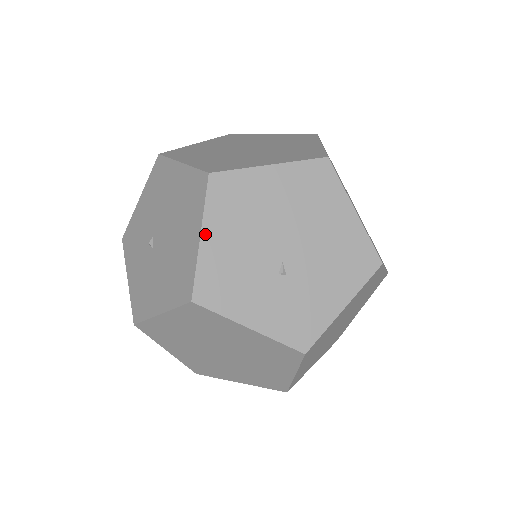
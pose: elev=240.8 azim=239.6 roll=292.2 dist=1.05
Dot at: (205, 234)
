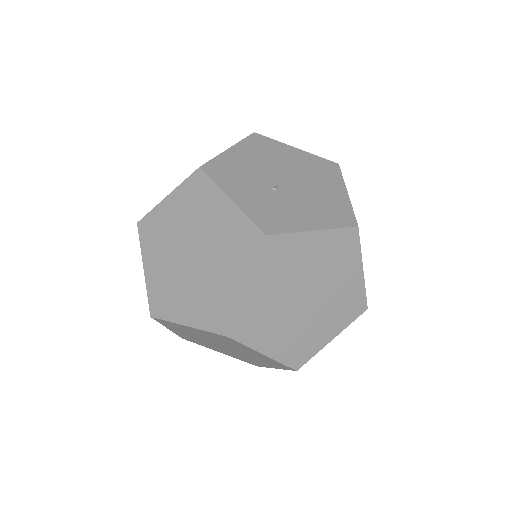
Dot at: (233, 149)
